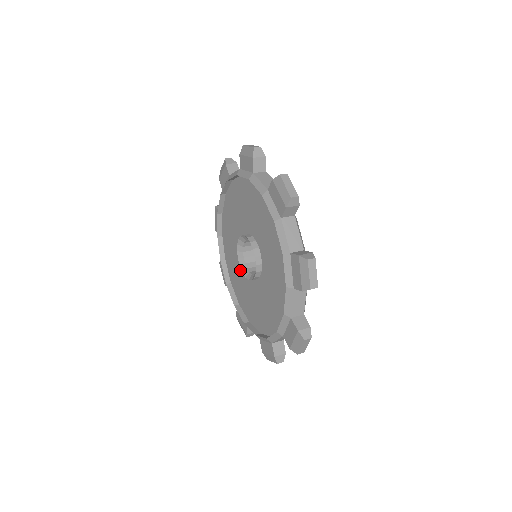
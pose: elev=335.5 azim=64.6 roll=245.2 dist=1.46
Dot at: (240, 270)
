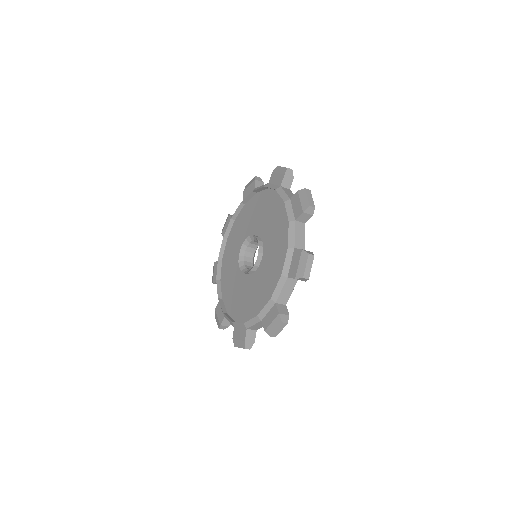
Dot at: (250, 289)
